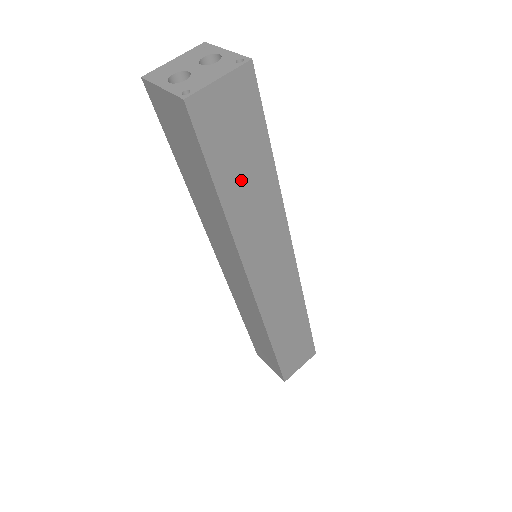
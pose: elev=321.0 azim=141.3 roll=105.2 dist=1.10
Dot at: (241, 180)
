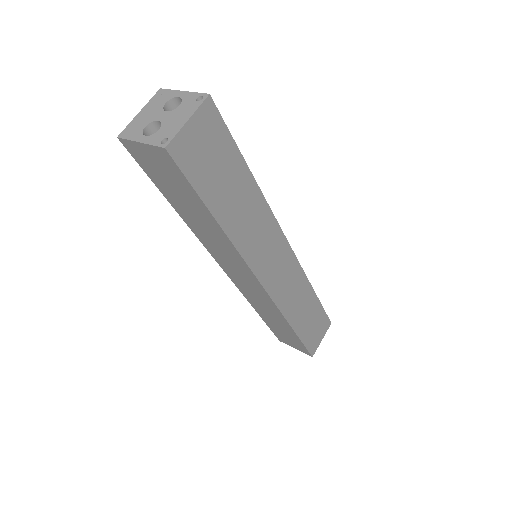
Dot at: (228, 197)
